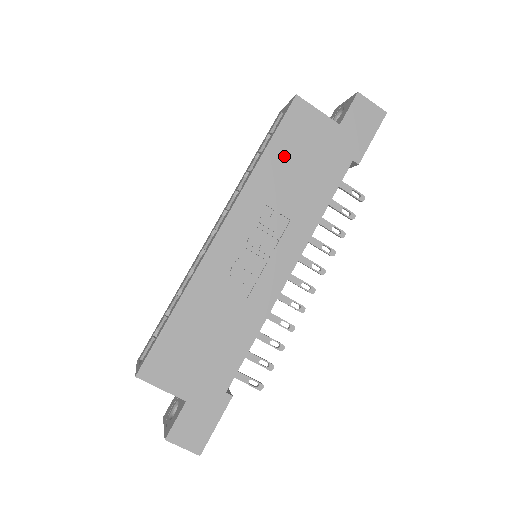
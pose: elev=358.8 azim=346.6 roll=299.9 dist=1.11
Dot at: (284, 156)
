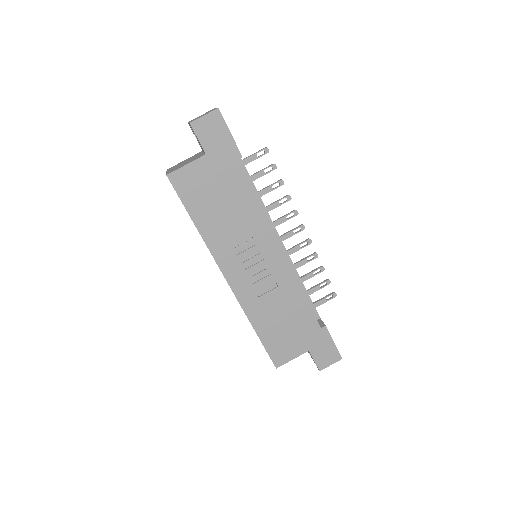
Dot at: (205, 210)
